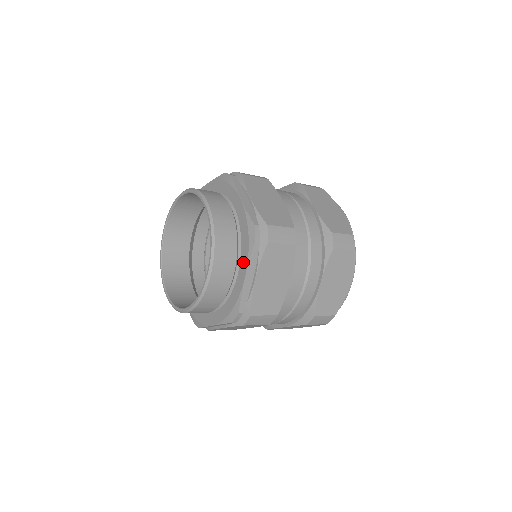
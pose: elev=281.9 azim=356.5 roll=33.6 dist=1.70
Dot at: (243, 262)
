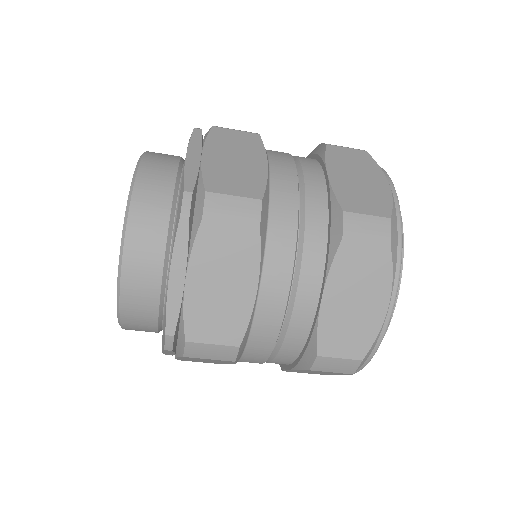
Dot at: occluded
